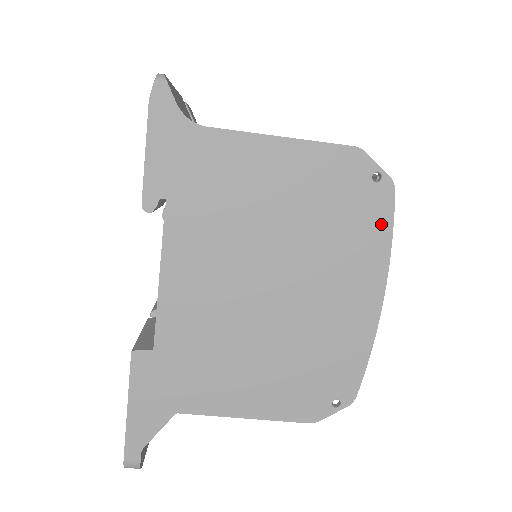
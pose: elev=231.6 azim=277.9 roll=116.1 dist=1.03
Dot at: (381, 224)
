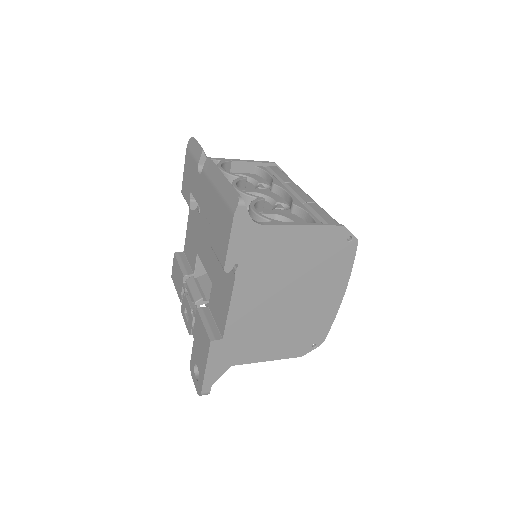
Dot at: (348, 261)
